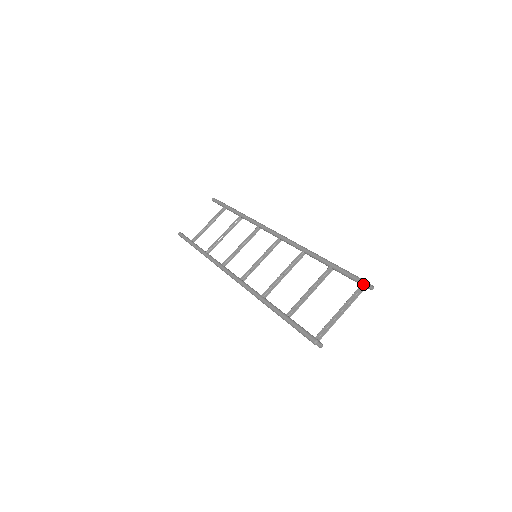
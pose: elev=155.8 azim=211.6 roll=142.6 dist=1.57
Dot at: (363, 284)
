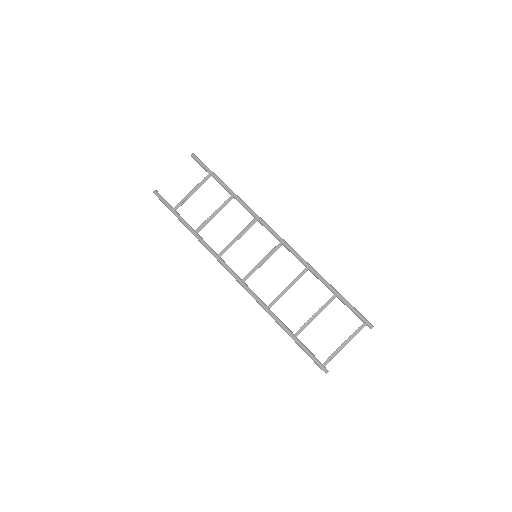
Dot at: (365, 323)
